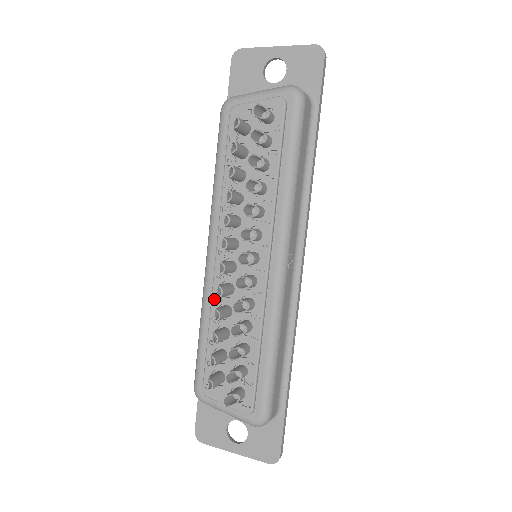
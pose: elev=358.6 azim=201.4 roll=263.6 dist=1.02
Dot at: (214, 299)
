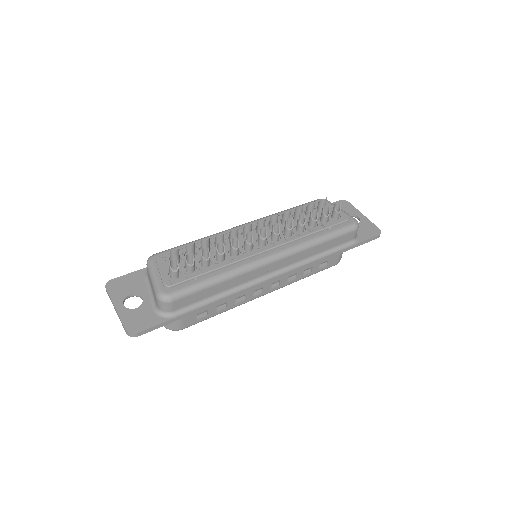
Dot at: occluded
